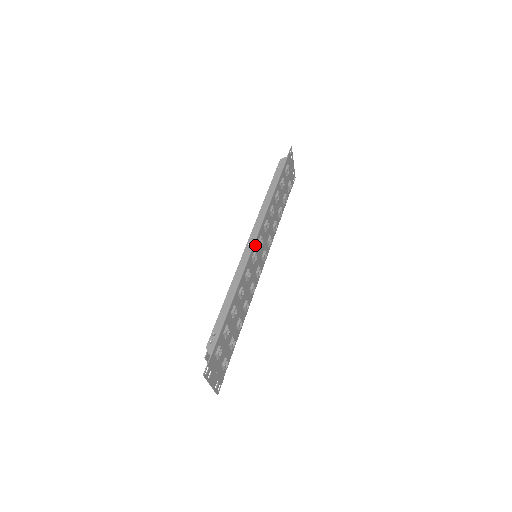
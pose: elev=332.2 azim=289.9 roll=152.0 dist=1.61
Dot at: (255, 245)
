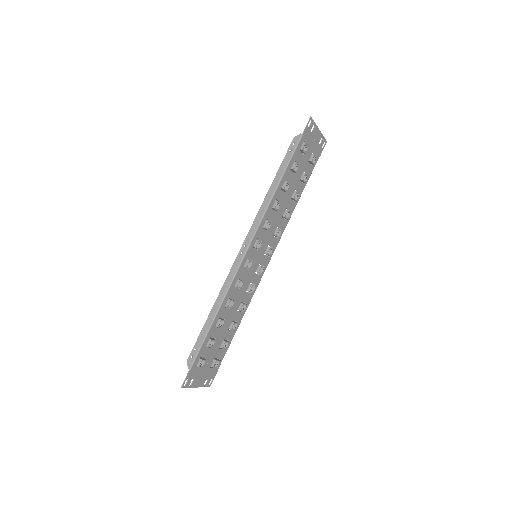
Dot at: (248, 253)
